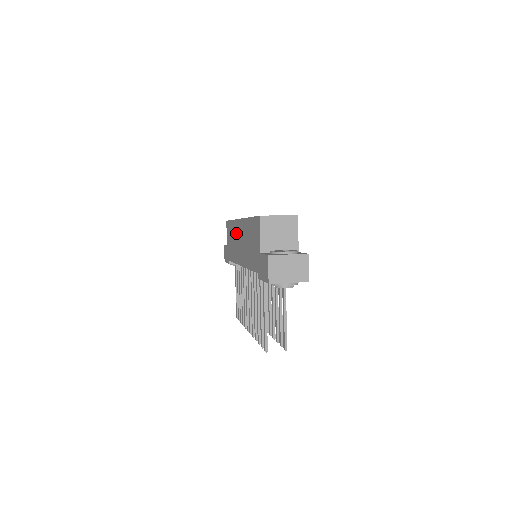
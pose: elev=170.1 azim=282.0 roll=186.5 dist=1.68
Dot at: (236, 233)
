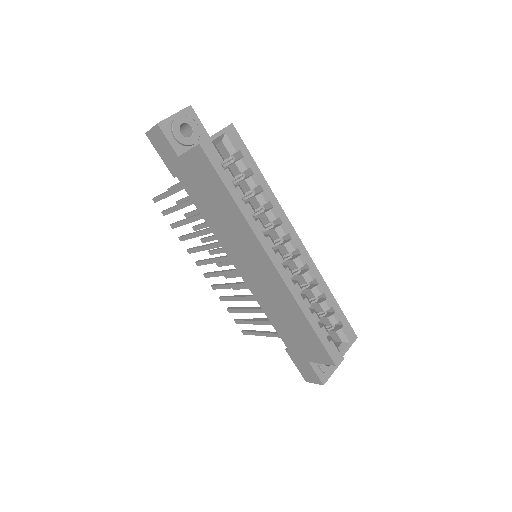
Dot at: (245, 242)
